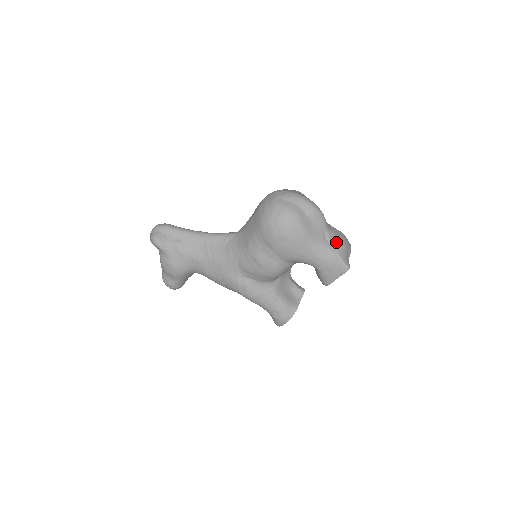
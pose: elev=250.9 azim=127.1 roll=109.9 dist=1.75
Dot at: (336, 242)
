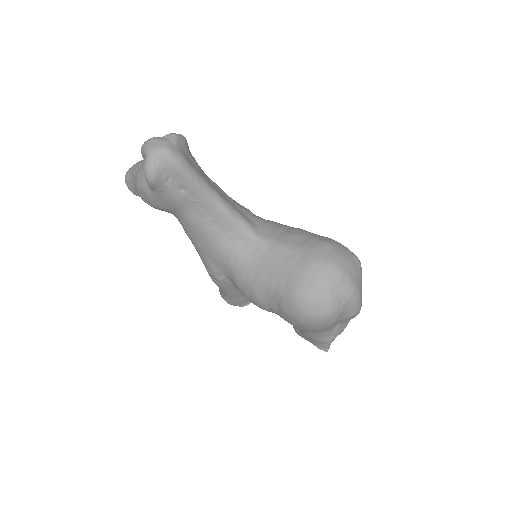
Dot at: (341, 329)
